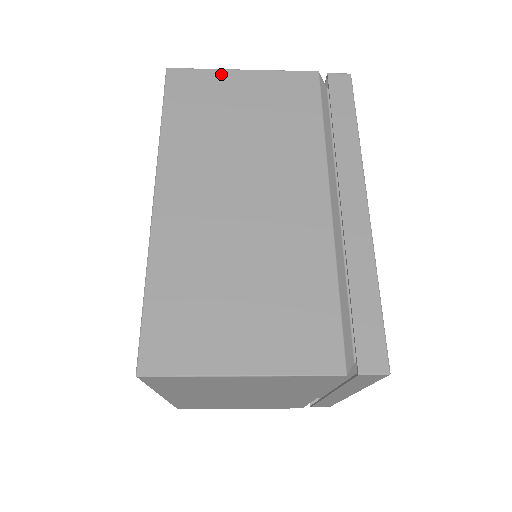
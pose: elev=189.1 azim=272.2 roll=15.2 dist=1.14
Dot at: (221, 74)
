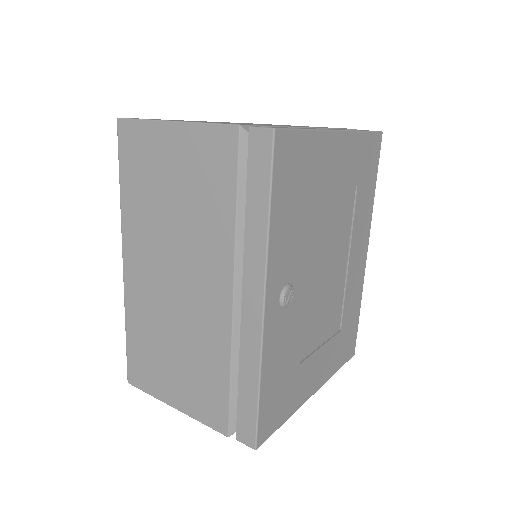
Dot at: (155, 128)
